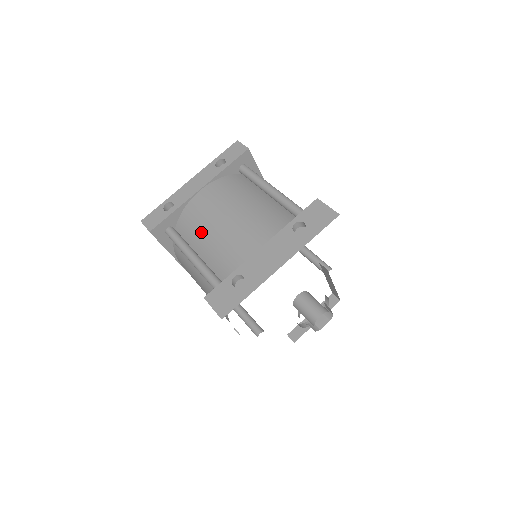
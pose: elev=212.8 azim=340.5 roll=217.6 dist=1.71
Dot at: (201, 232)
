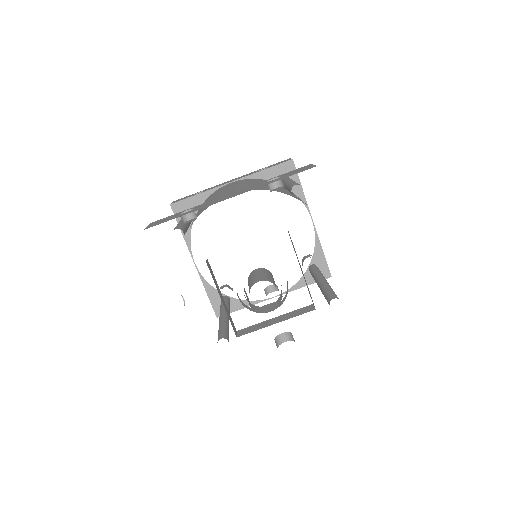
Dot at: occluded
